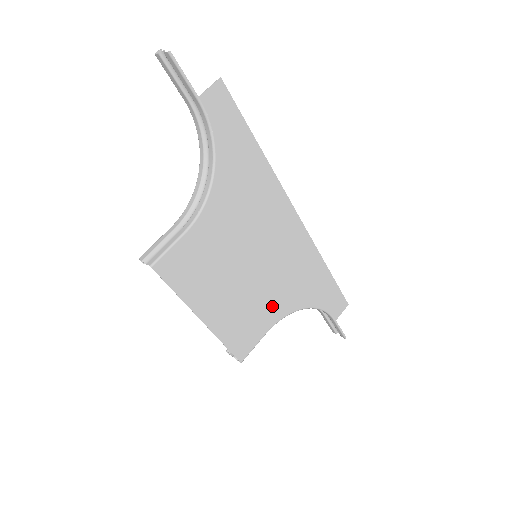
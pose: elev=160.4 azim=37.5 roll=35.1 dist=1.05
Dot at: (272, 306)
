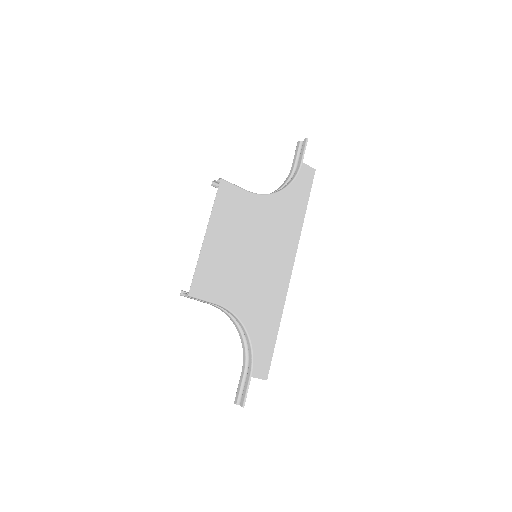
Dot at: (236, 293)
